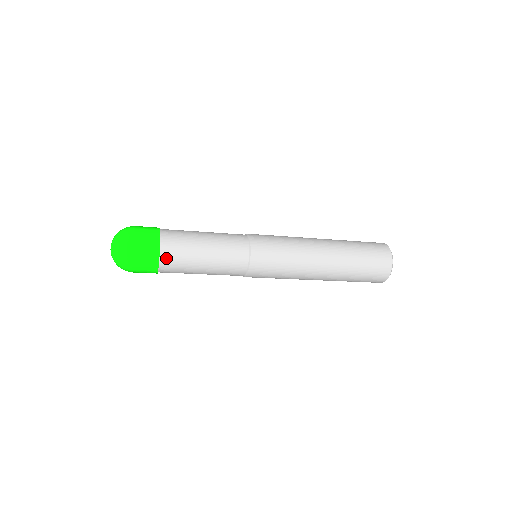
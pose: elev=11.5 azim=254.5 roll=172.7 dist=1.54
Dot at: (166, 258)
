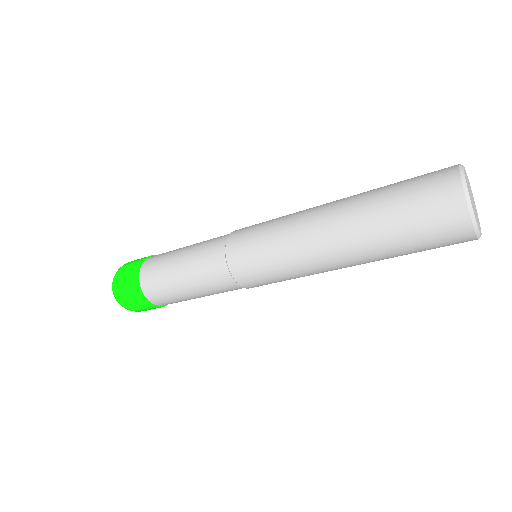
Dot at: (147, 288)
